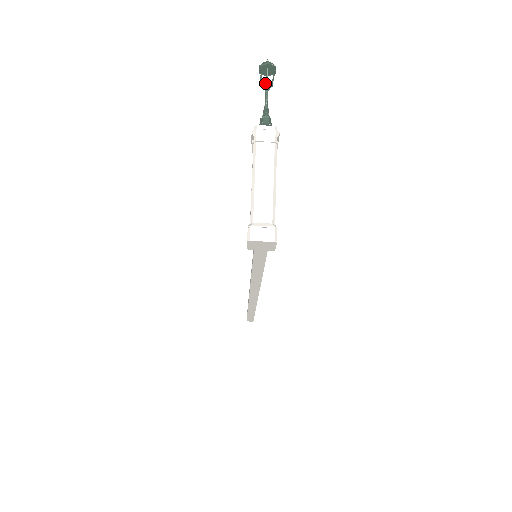
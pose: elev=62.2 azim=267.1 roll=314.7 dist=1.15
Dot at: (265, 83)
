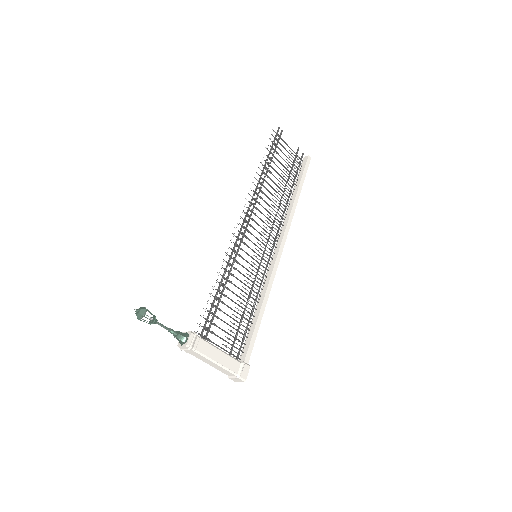
Dot at: occluded
